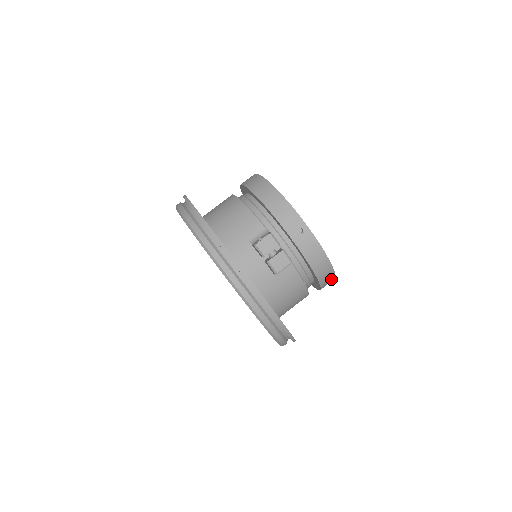
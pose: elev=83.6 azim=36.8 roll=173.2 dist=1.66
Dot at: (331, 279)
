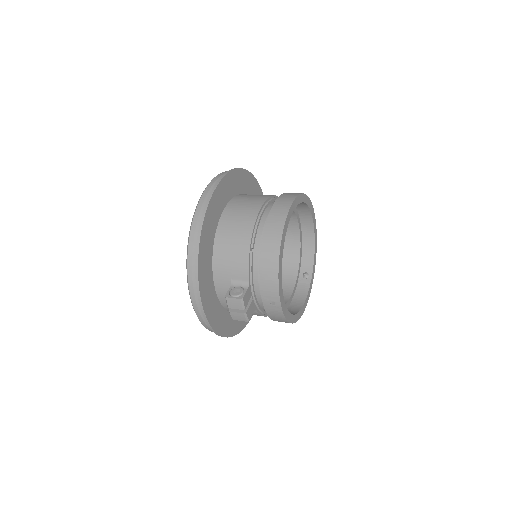
Dot at: occluded
